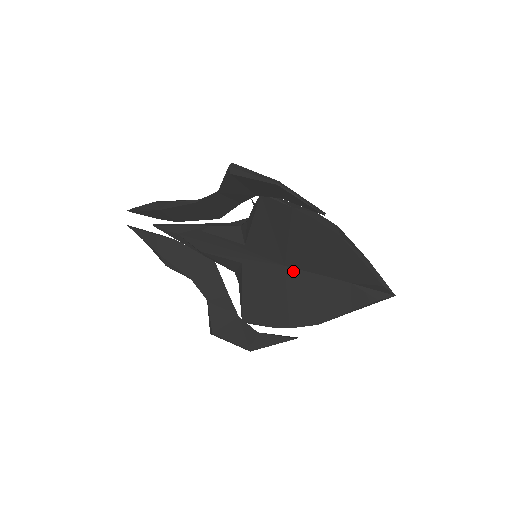
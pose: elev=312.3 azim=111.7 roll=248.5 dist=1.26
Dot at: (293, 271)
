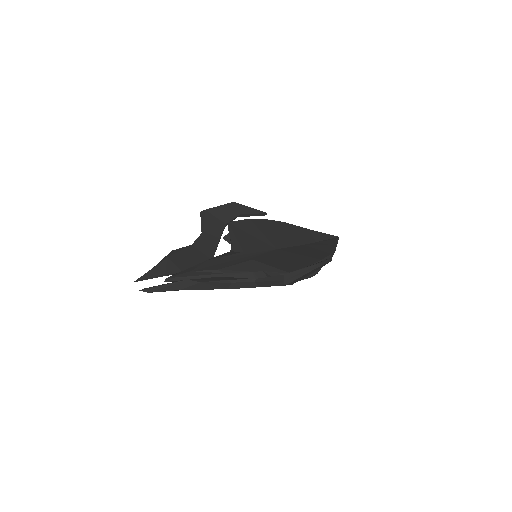
Dot at: (284, 249)
